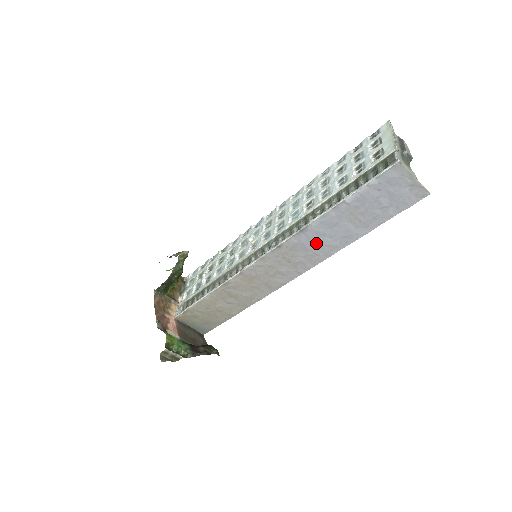
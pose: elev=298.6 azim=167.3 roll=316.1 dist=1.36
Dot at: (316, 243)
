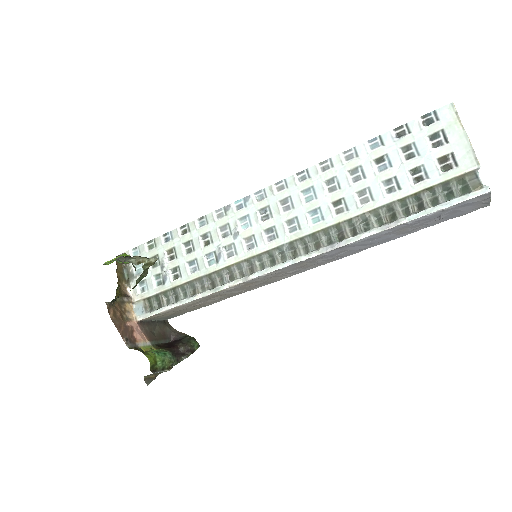
Dot at: (346, 251)
